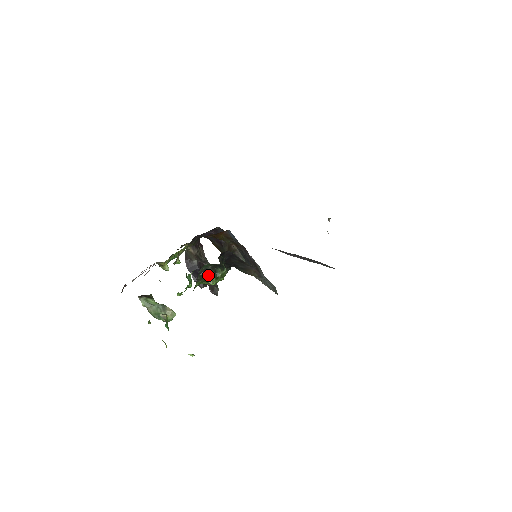
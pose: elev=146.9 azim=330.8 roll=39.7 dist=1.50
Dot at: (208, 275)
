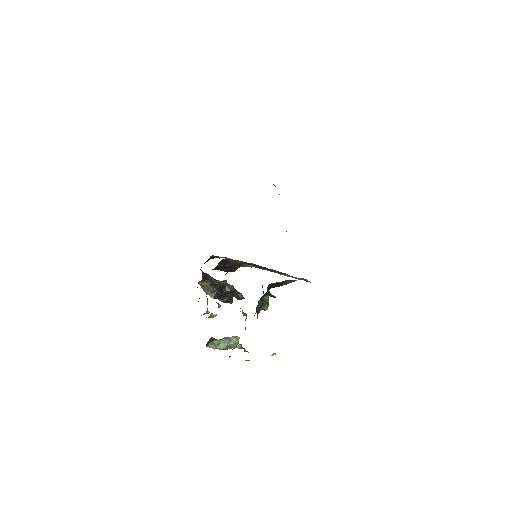
Dot at: (262, 306)
